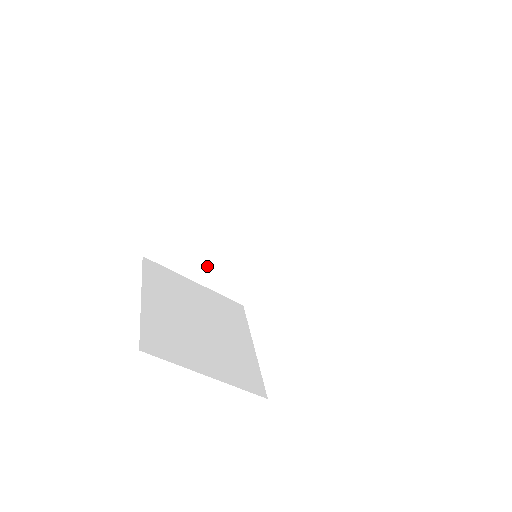
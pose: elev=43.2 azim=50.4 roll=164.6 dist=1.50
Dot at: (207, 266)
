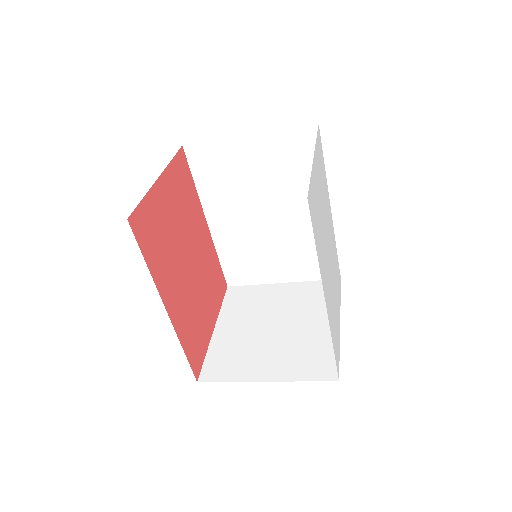
Dot at: (277, 266)
